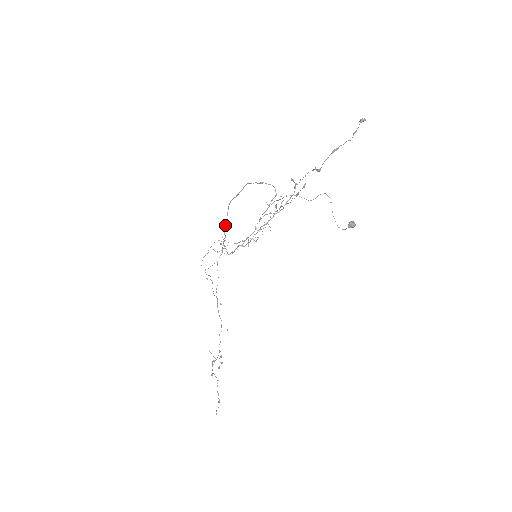
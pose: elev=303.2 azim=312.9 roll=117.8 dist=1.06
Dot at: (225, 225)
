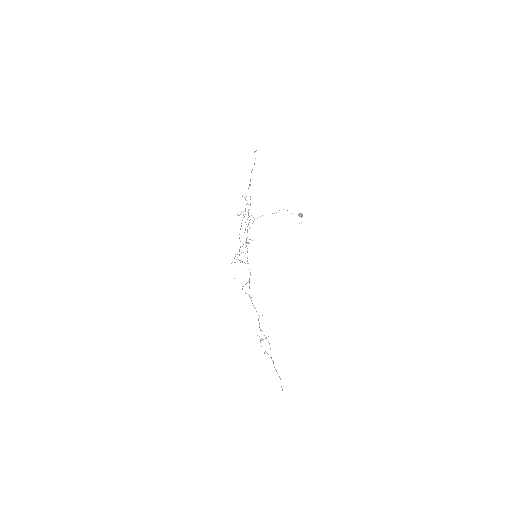
Dot at: occluded
